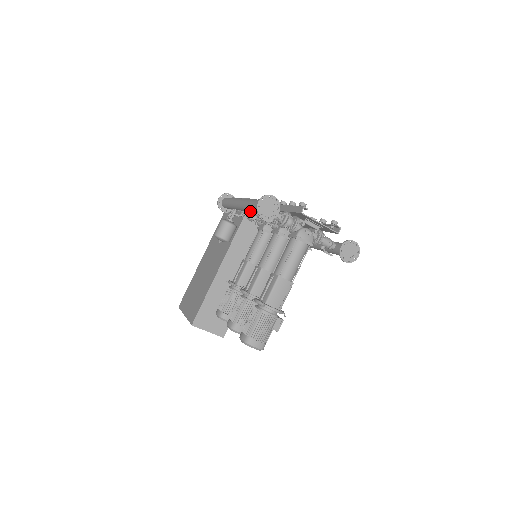
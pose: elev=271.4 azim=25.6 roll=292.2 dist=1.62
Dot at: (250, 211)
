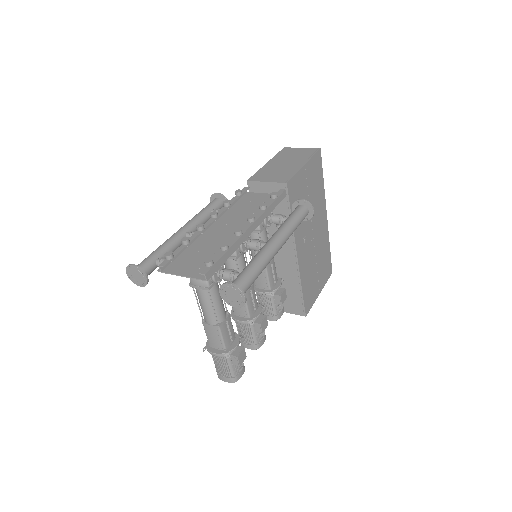
Dot at: occluded
